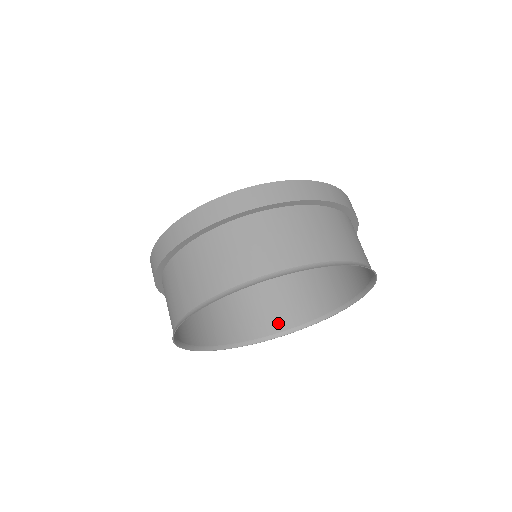
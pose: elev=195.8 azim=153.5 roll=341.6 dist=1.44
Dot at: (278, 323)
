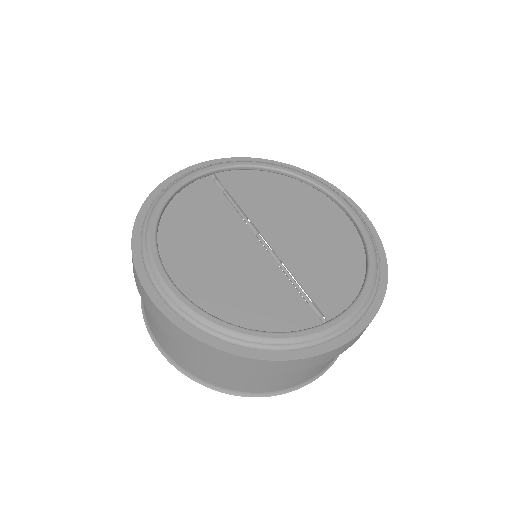
Dot at: occluded
